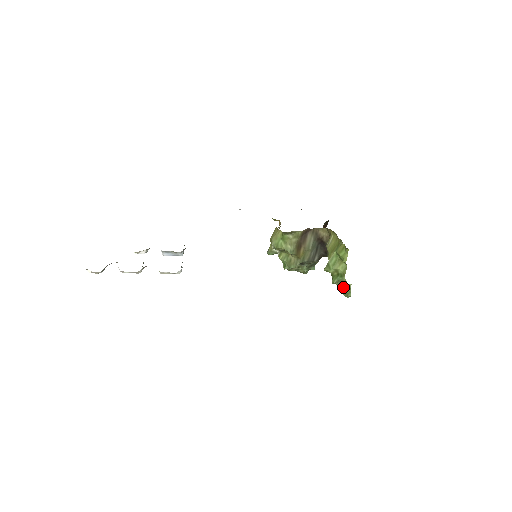
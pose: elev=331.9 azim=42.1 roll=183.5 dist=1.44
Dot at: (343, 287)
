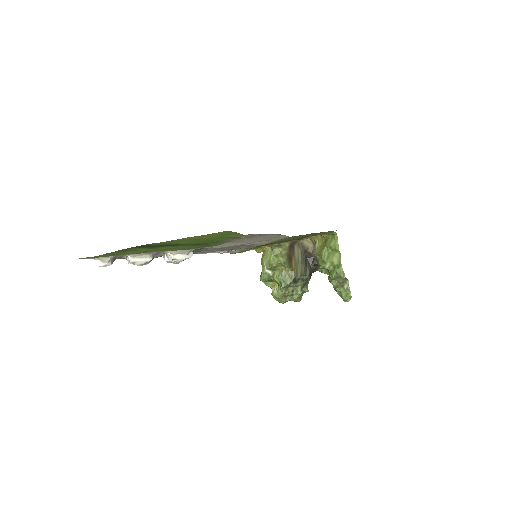
Dot at: (341, 288)
